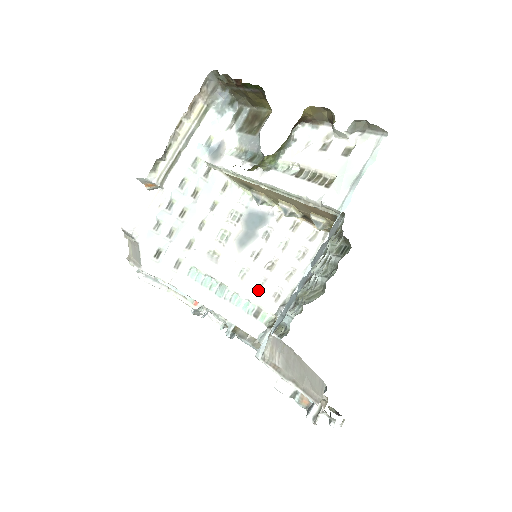
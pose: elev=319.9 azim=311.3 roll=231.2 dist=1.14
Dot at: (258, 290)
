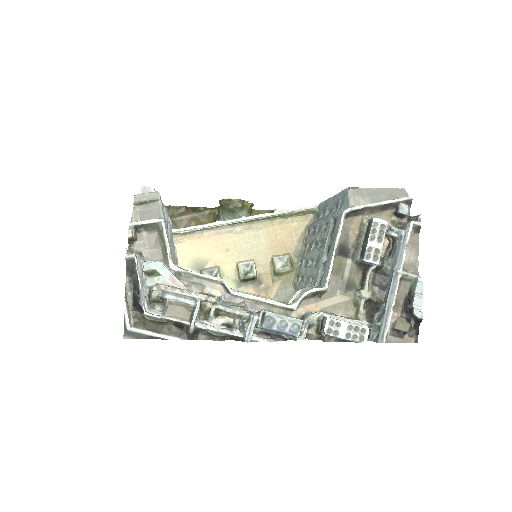
Dot at: occluded
